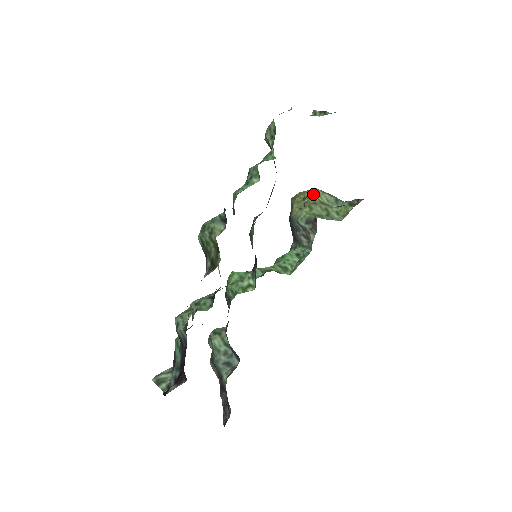
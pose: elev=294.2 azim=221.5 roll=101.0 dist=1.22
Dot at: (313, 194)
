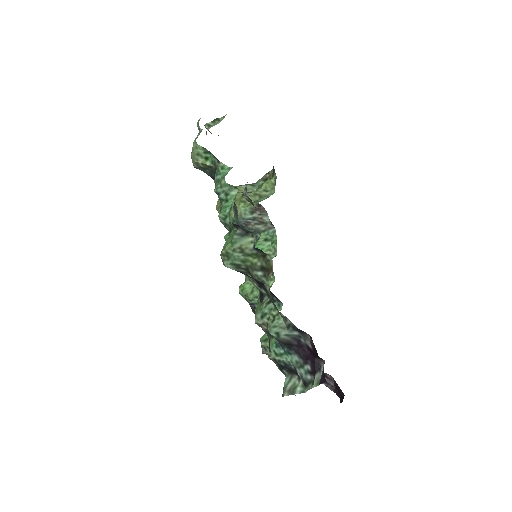
Dot at: occluded
